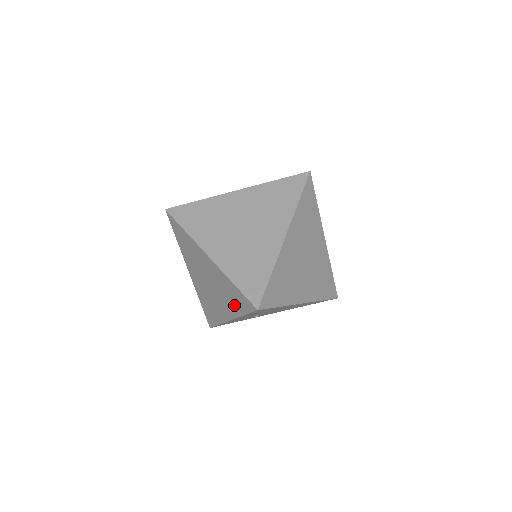
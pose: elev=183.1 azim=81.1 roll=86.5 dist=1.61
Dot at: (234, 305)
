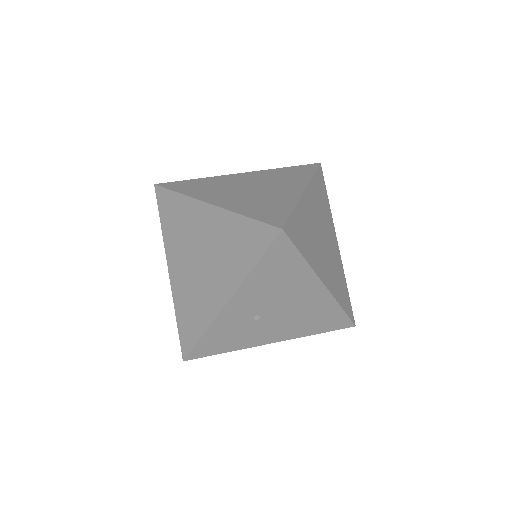
Dot at: (239, 260)
